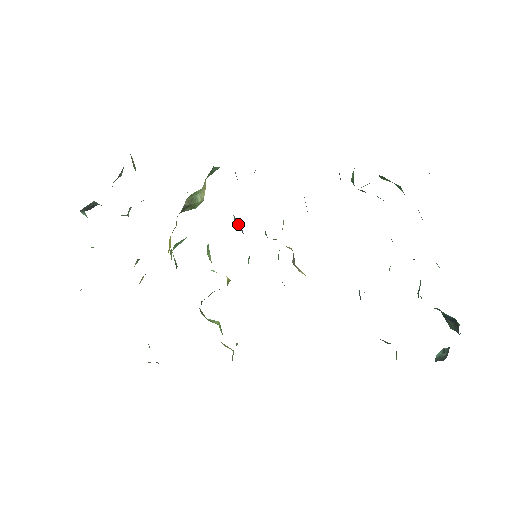
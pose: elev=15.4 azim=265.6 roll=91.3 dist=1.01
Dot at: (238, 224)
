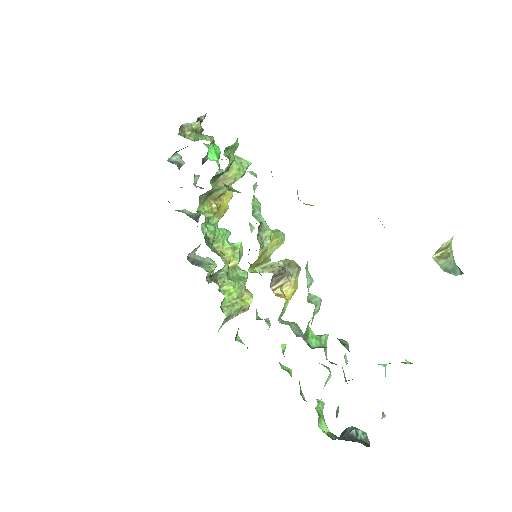
Dot at: occluded
